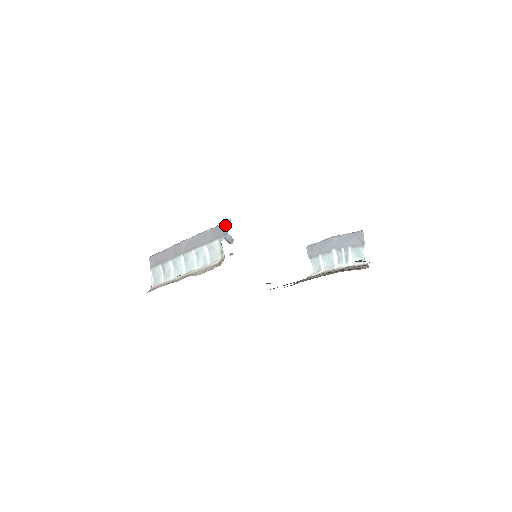
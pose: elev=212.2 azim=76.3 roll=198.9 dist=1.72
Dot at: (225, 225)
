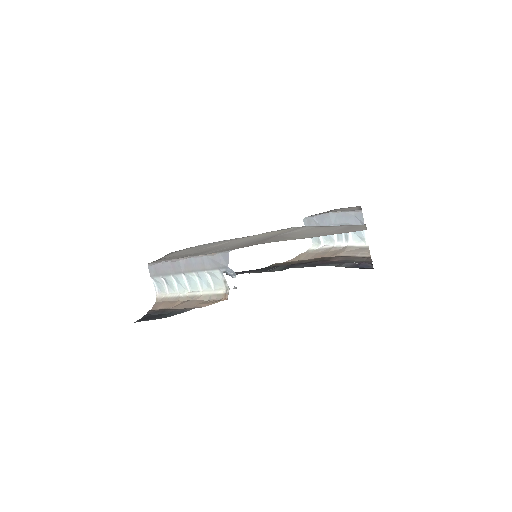
Dot at: (224, 257)
